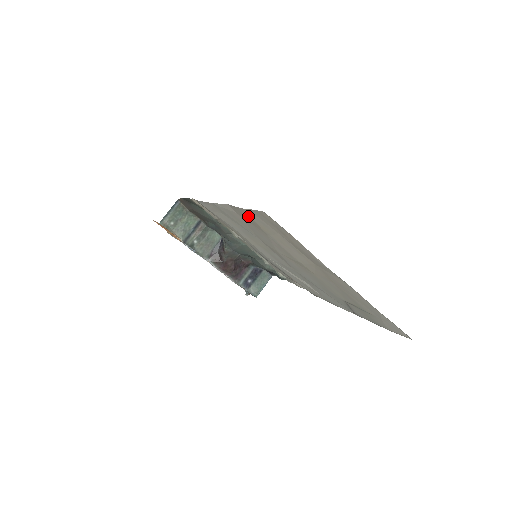
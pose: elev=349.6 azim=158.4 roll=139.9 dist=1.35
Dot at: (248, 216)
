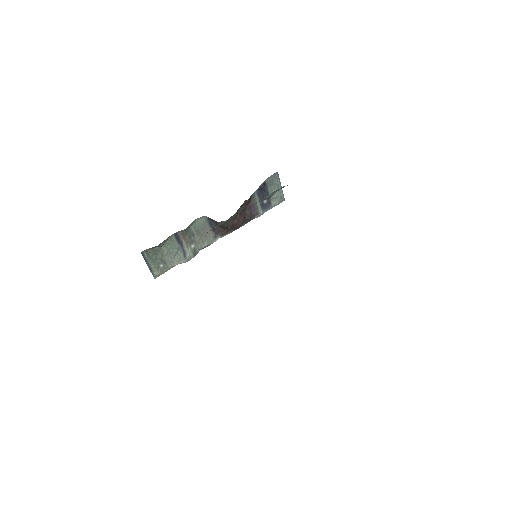
Dot at: occluded
